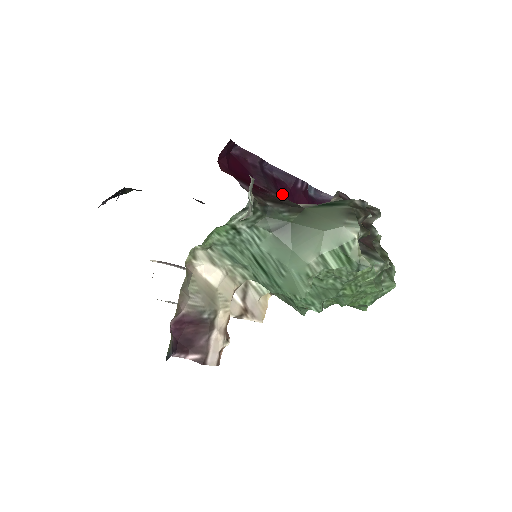
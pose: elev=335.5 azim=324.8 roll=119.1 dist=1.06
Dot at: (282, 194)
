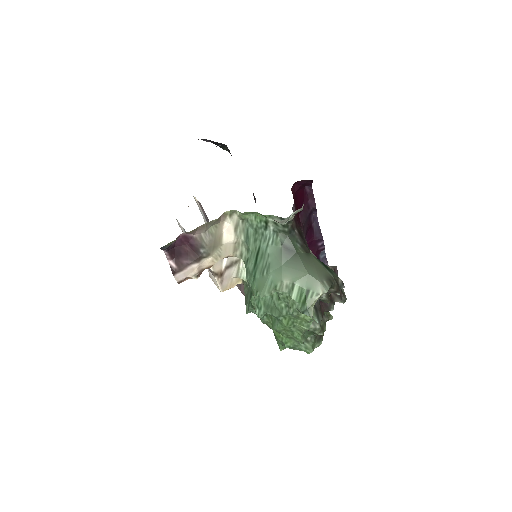
Dot at: (306, 238)
